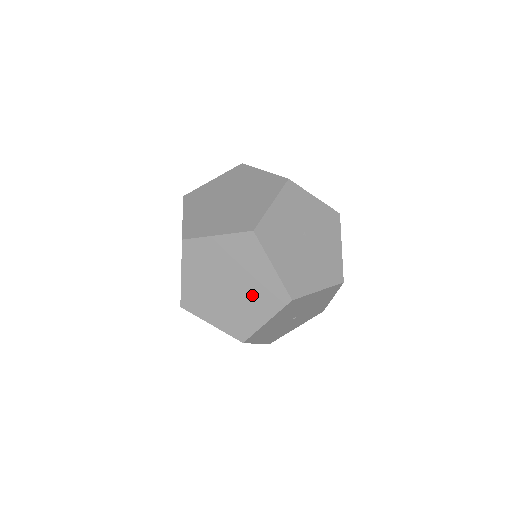
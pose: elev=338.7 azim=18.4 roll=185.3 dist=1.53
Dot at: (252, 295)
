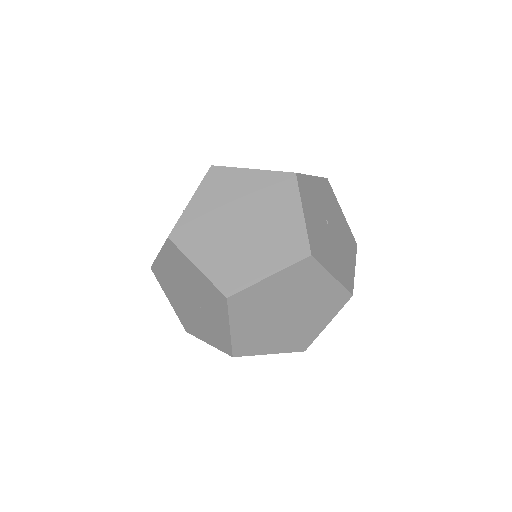
Dot at: (312, 310)
